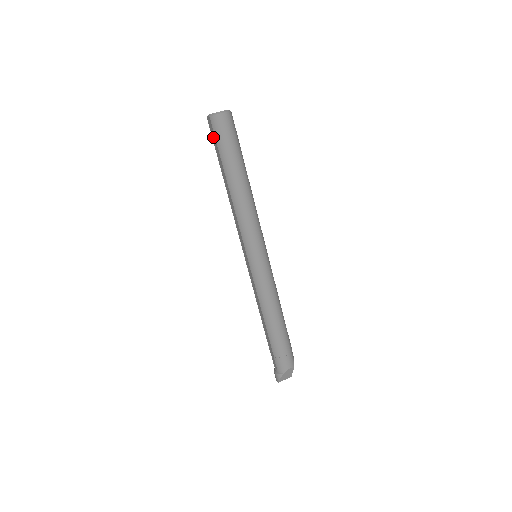
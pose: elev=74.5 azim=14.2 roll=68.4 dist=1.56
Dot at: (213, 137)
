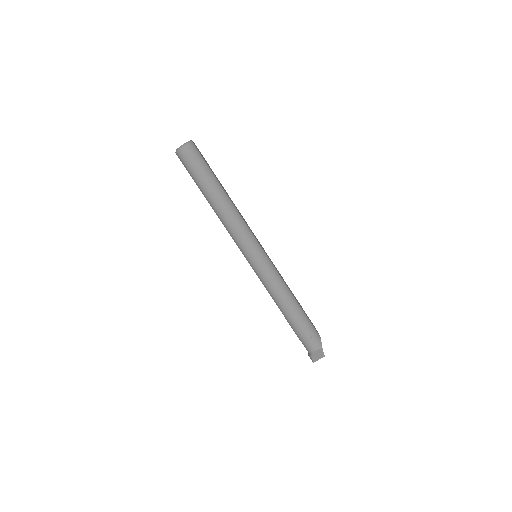
Dot at: occluded
